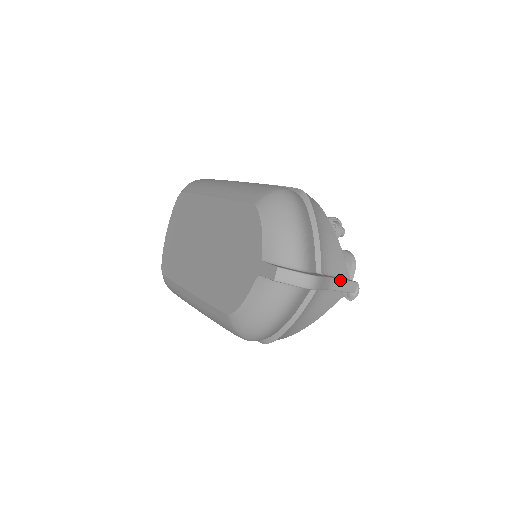
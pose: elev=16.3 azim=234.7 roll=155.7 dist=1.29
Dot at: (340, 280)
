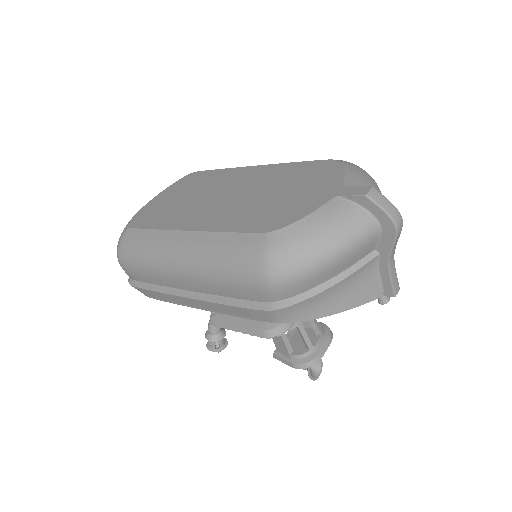
Dot at: occluded
